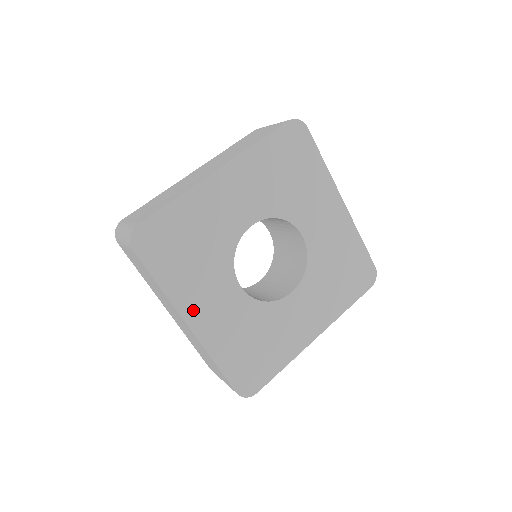
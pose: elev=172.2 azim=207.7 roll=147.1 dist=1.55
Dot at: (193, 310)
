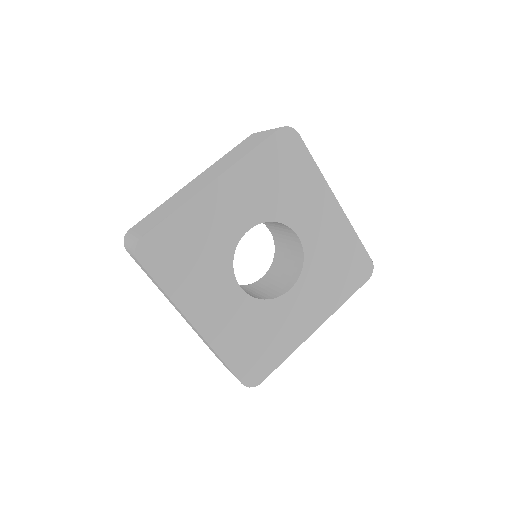
Dot at: (197, 312)
